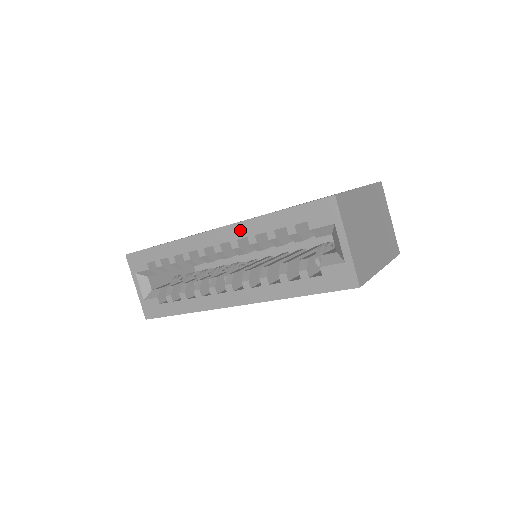
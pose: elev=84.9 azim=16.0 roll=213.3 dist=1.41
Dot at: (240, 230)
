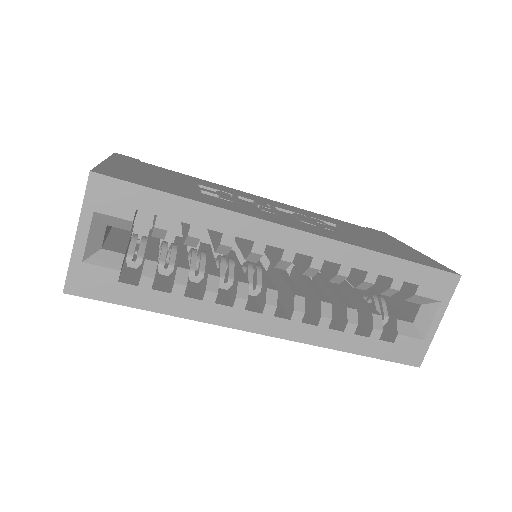
Dot at: (338, 252)
